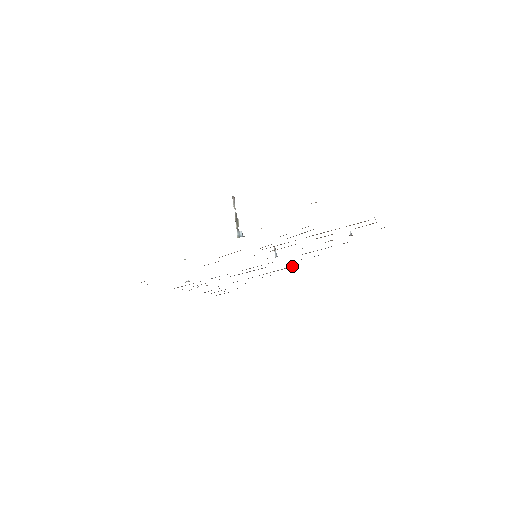
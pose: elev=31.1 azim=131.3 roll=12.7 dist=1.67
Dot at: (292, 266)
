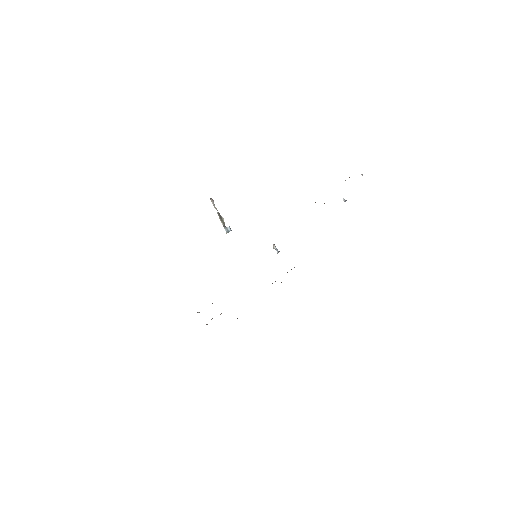
Dot at: occluded
